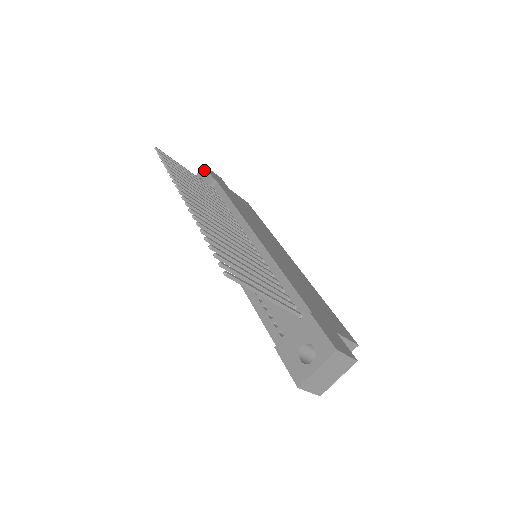
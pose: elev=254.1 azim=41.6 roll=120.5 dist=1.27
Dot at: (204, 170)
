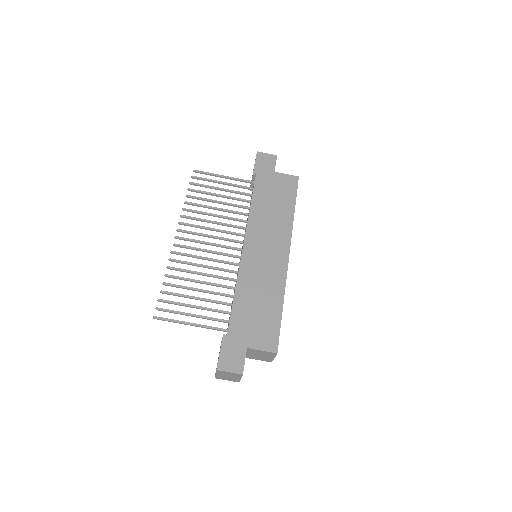
Dot at: occluded
